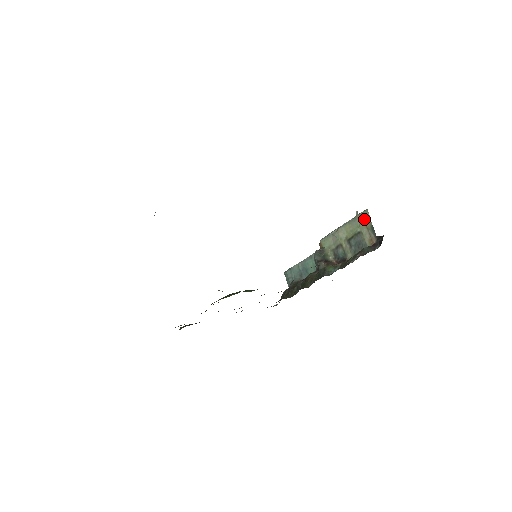
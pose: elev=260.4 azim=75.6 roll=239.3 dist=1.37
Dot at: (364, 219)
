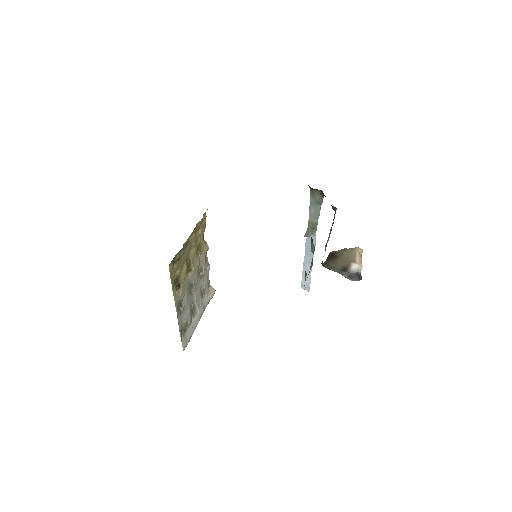
Dot at: occluded
